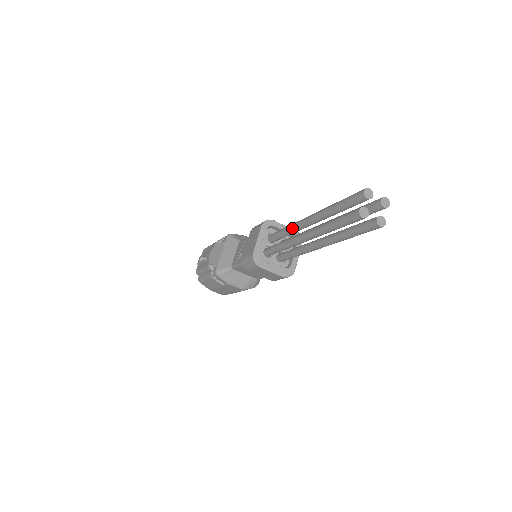
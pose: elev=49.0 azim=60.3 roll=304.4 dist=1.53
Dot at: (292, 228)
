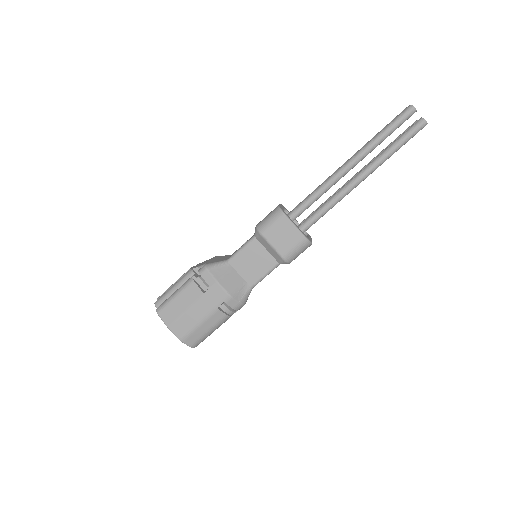
Dot at: occluded
